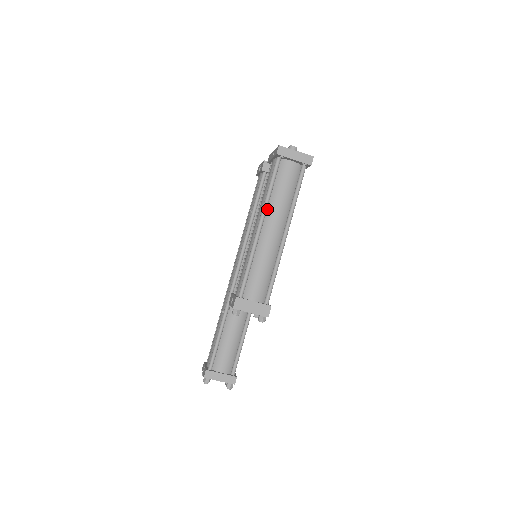
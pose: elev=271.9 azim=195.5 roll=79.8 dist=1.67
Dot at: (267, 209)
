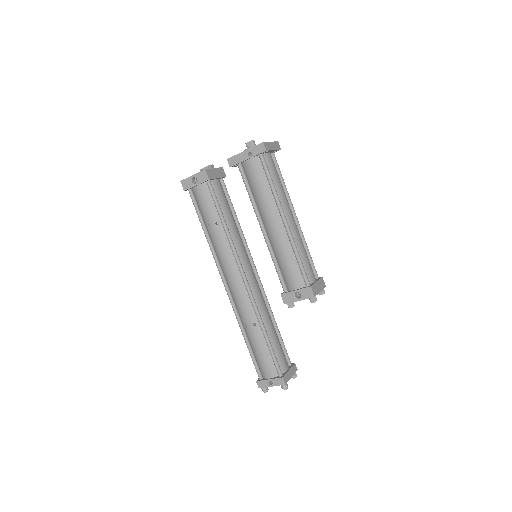
Dot at: (279, 203)
